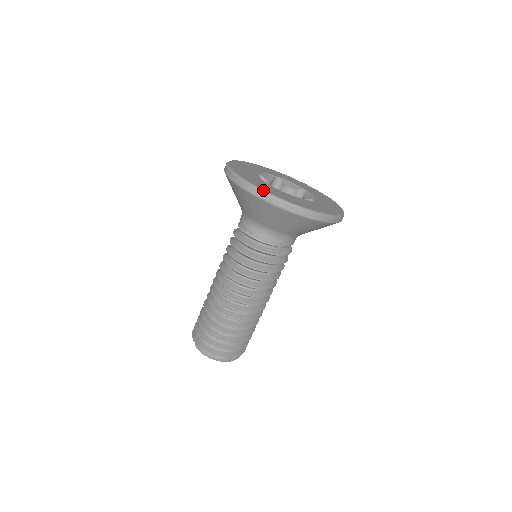
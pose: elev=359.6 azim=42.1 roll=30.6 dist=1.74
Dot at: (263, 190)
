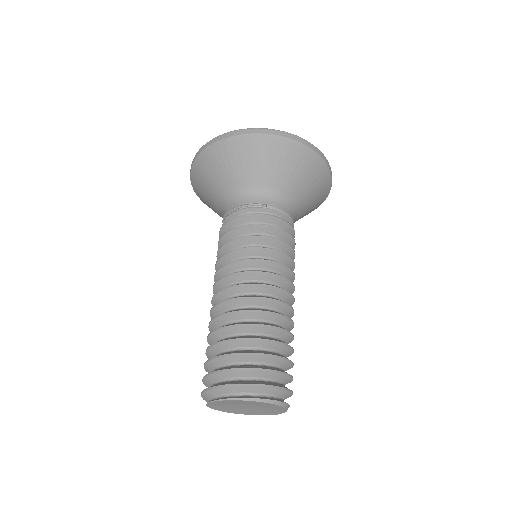
Dot at: occluded
